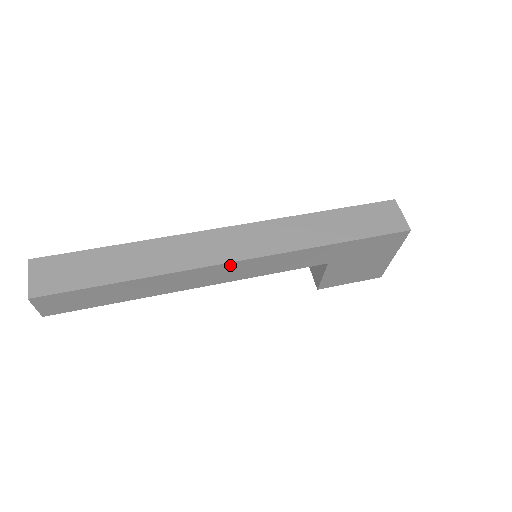
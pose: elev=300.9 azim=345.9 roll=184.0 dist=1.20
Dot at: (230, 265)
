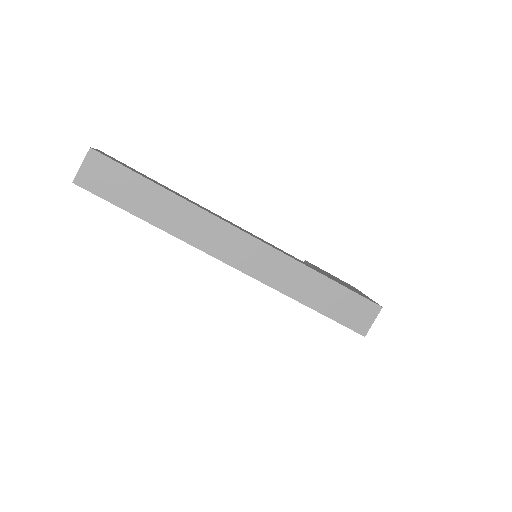
Dot at: (225, 262)
